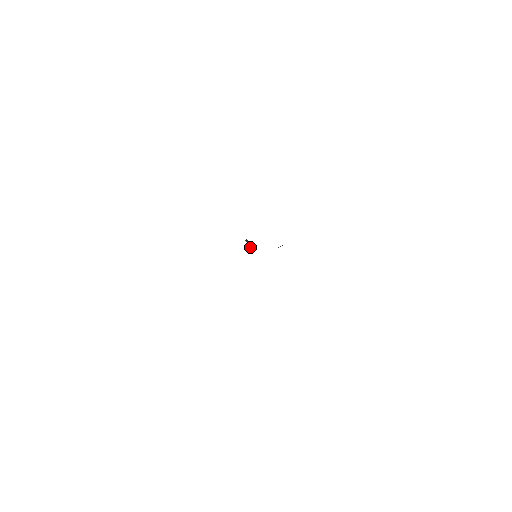
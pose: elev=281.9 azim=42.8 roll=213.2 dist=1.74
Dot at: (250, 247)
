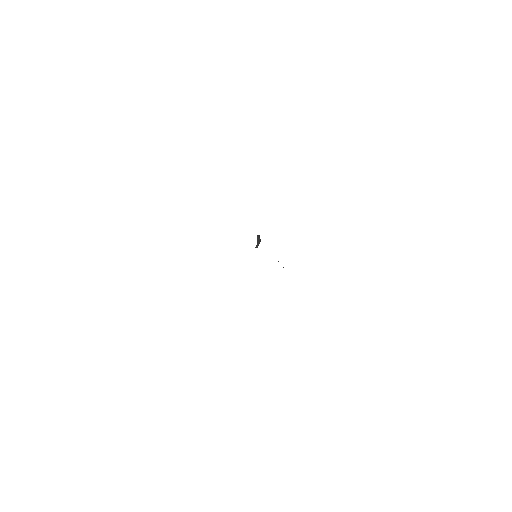
Dot at: (257, 244)
